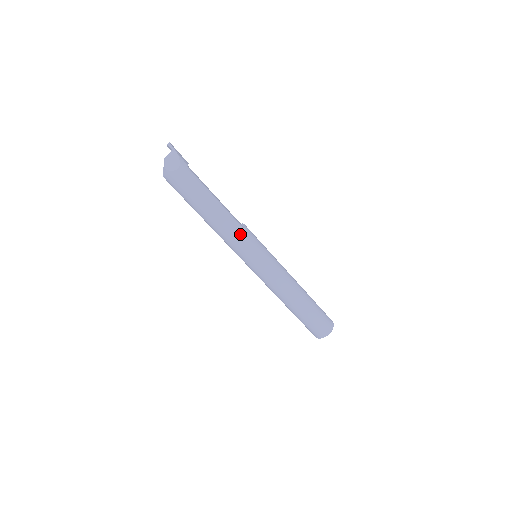
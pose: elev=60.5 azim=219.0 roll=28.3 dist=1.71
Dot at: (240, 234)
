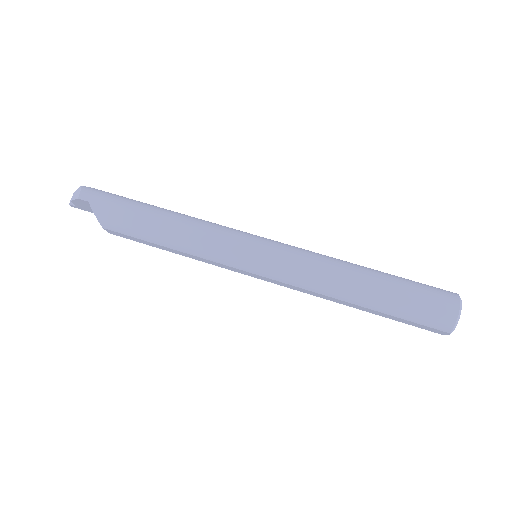
Dot at: occluded
